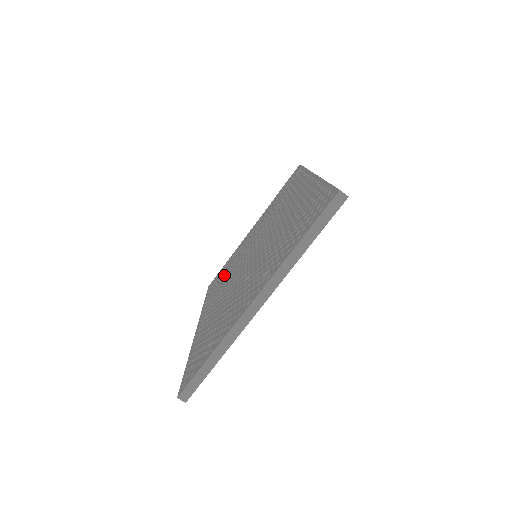
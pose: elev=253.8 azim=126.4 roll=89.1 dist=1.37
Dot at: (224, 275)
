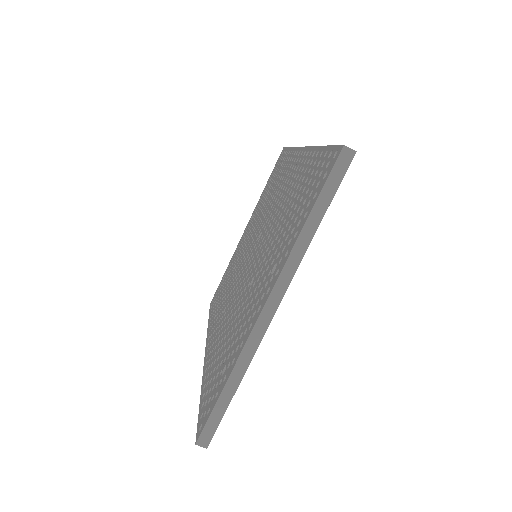
Dot at: (224, 287)
